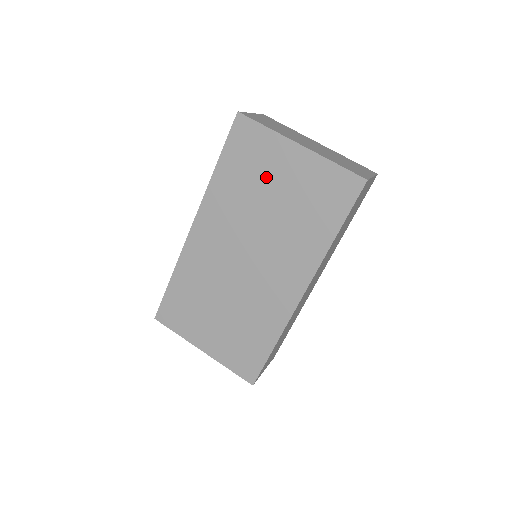
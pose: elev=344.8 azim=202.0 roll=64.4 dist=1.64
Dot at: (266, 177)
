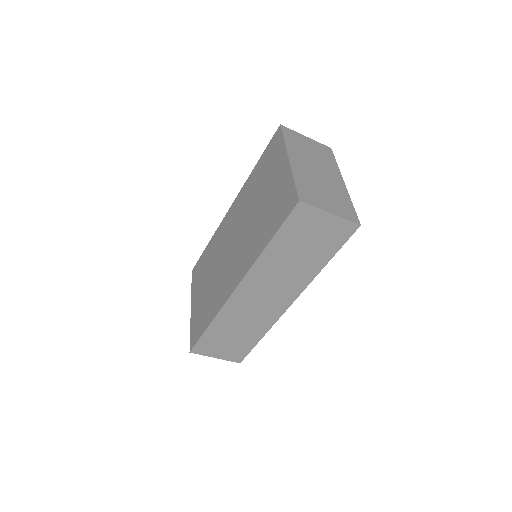
Dot at: (267, 180)
